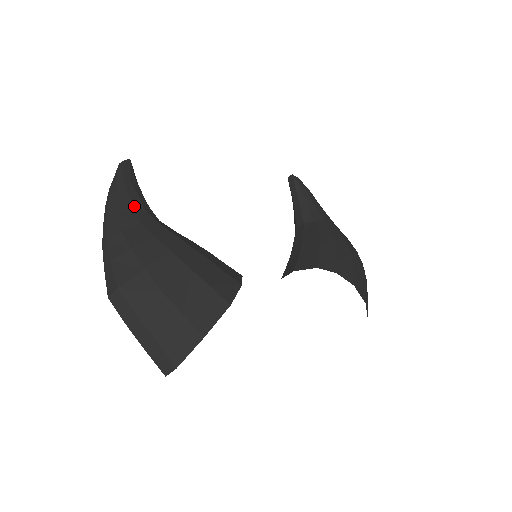
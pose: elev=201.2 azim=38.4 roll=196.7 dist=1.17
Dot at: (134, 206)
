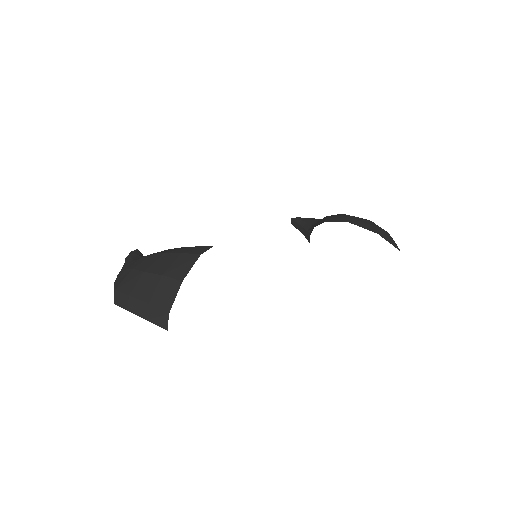
Dot at: (134, 259)
